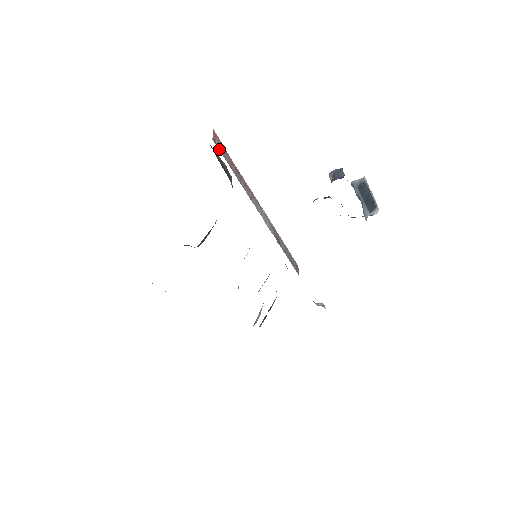
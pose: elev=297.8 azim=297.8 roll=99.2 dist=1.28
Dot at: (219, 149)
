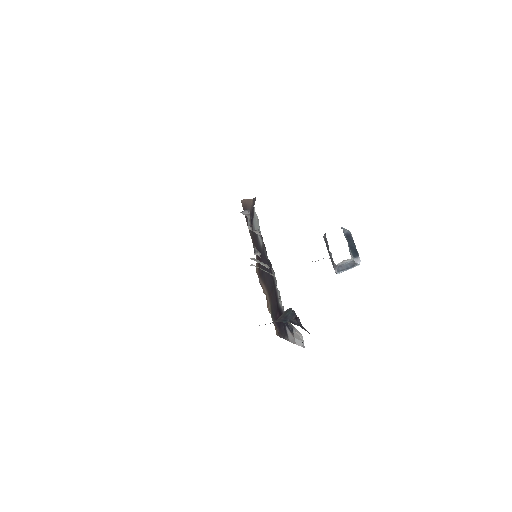
Dot at: occluded
